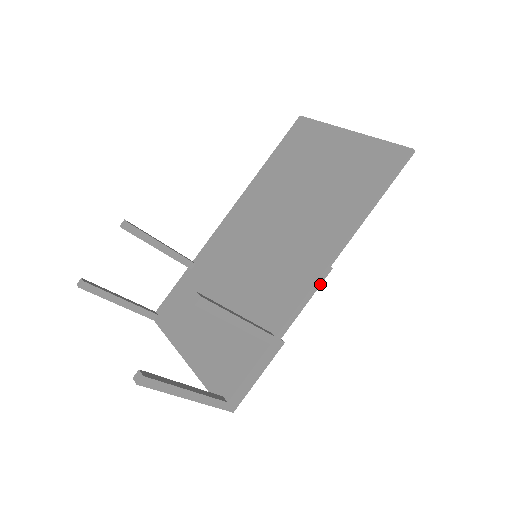
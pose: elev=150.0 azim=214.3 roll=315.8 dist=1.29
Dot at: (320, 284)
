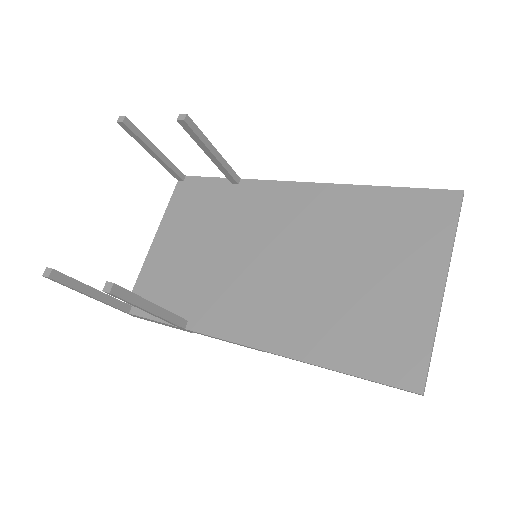
Dot at: (245, 346)
